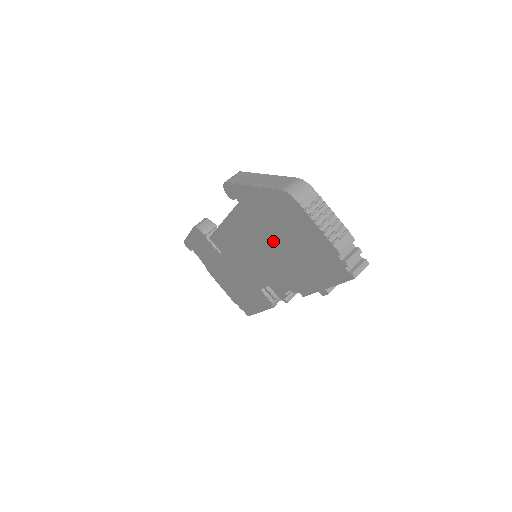
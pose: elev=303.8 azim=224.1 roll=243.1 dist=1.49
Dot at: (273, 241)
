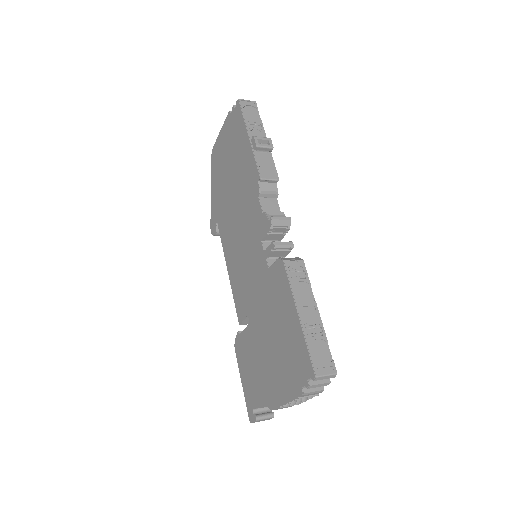
Dot at: (231, 194)
